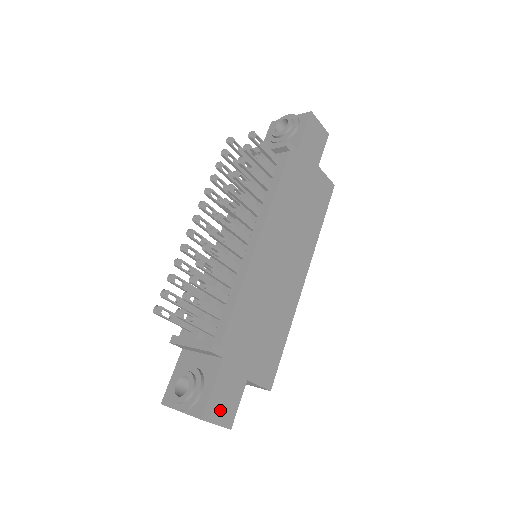
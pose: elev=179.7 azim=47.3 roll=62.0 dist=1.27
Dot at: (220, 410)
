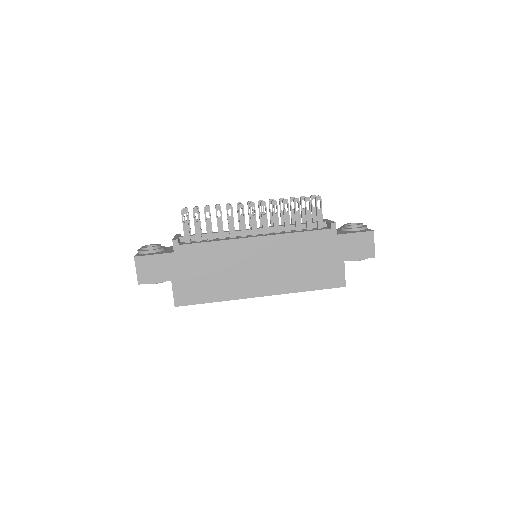
Dot at: (145, 268)
